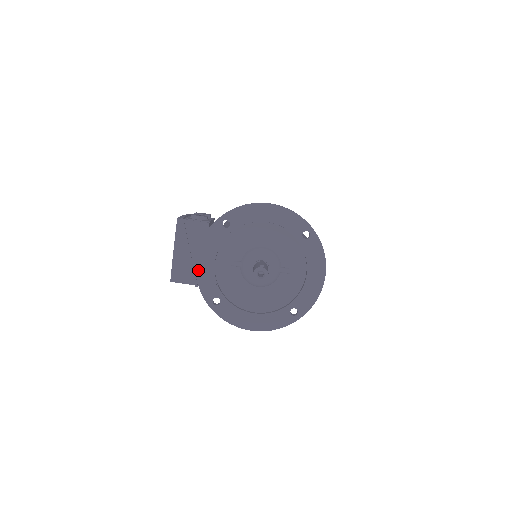
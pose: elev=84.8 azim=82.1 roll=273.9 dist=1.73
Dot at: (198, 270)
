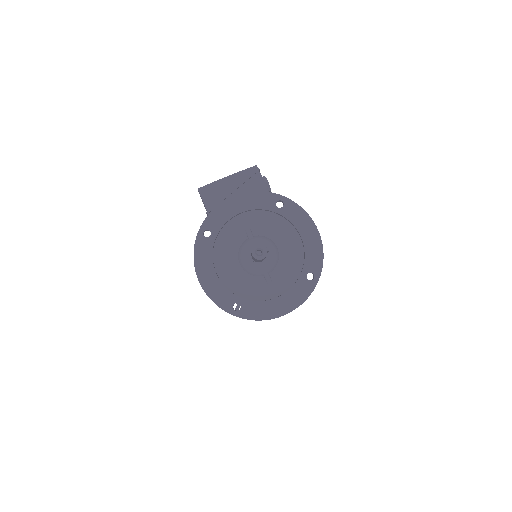
Dot at: (226, 202)
